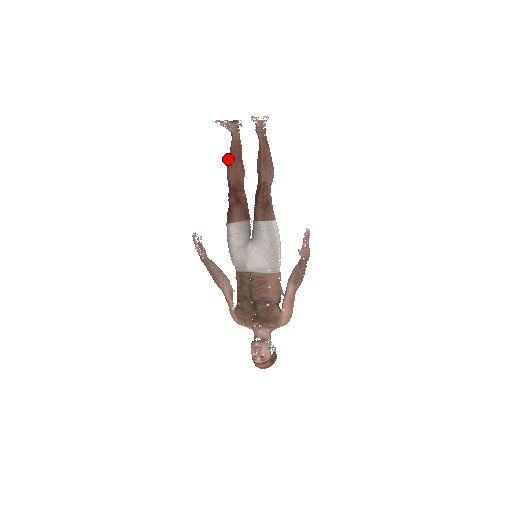
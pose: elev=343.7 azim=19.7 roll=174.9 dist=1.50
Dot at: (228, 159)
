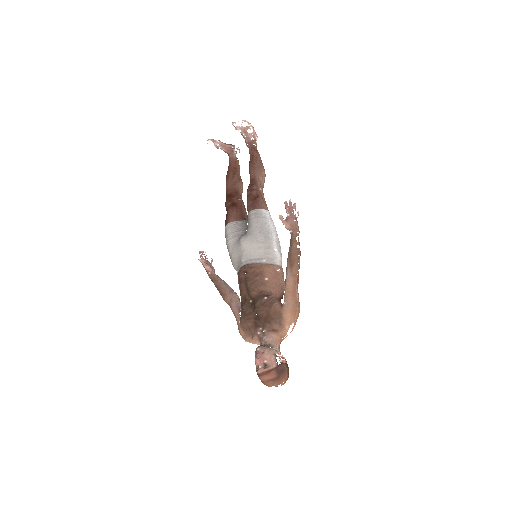
Dot at: (226, 175)
